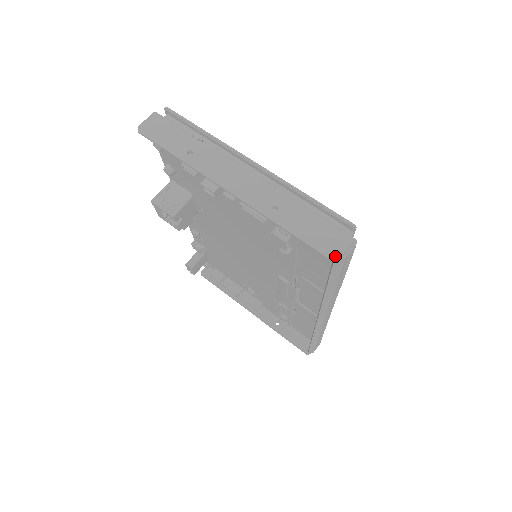
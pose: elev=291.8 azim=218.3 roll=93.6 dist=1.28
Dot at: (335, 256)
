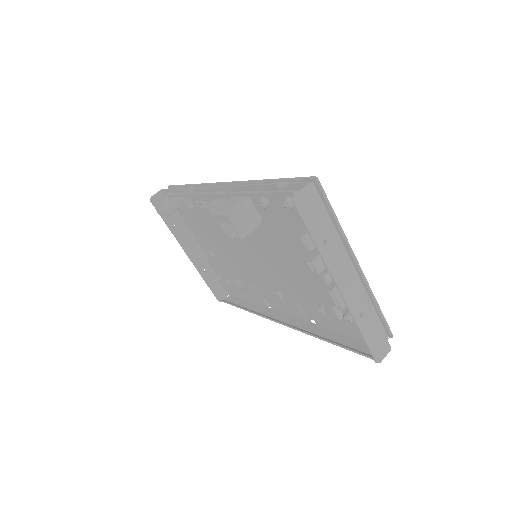
Dot at: (379, 360)
